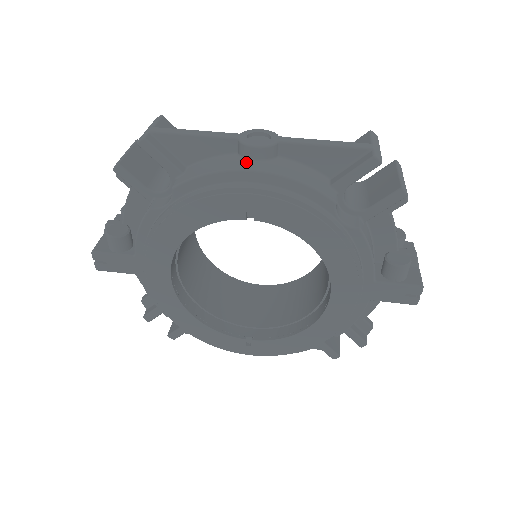
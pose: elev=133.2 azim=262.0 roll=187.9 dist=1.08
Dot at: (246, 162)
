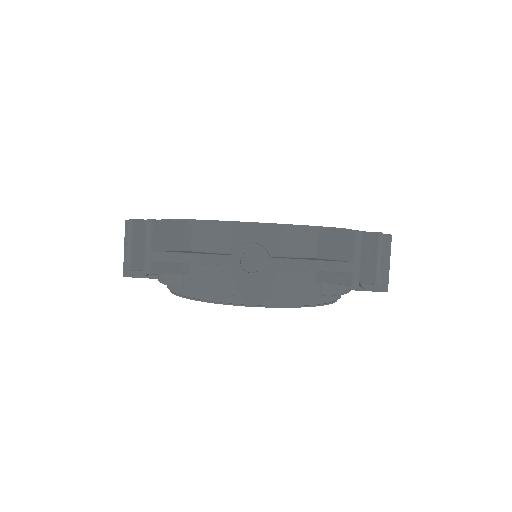
Dot at: (243, 283)
